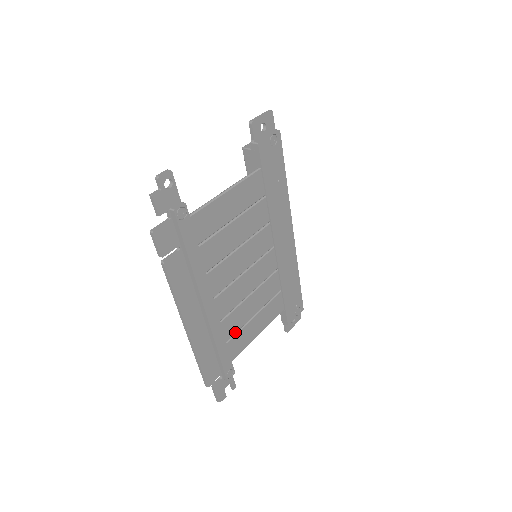
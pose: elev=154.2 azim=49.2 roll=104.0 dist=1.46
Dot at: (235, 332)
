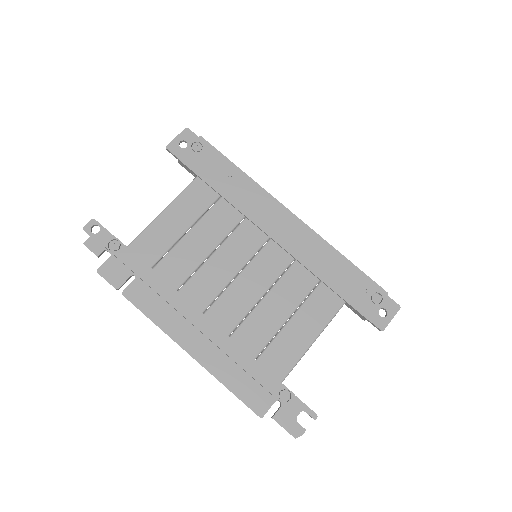
Dot at: (265, 344)
